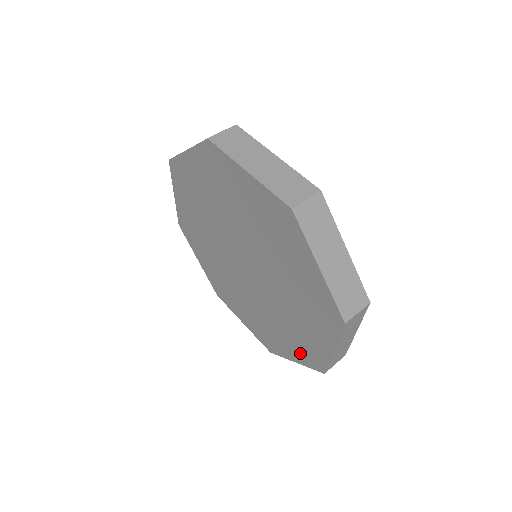
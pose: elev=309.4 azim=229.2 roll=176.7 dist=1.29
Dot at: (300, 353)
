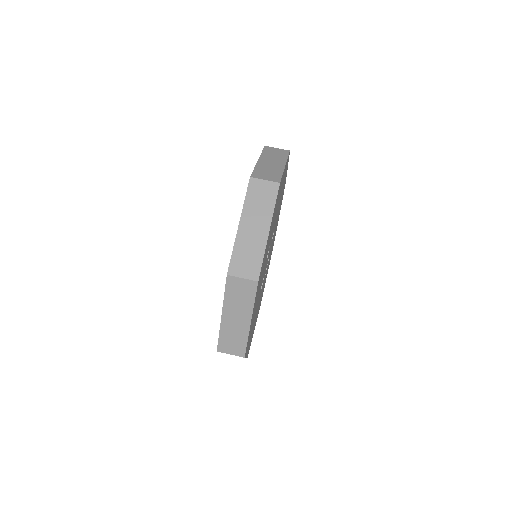
Dot at: occluded
